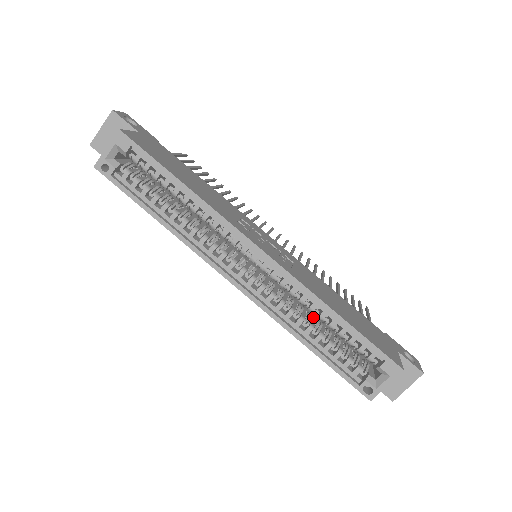
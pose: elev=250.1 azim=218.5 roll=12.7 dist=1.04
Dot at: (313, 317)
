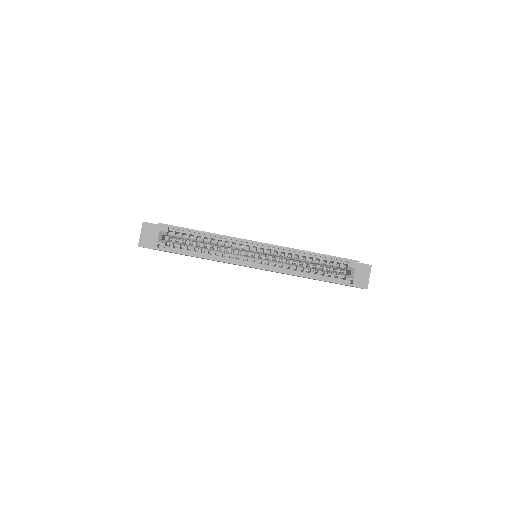
Dot at: occluded
